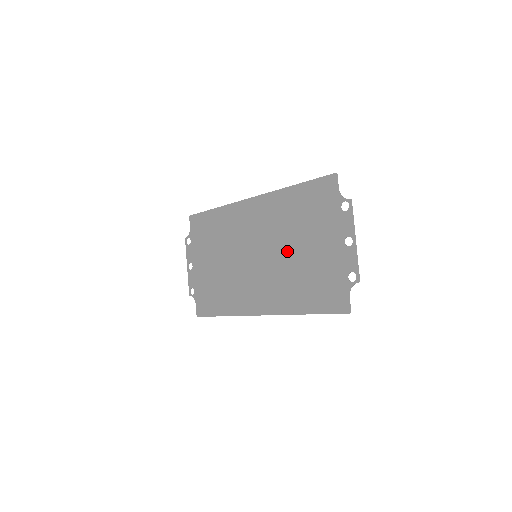
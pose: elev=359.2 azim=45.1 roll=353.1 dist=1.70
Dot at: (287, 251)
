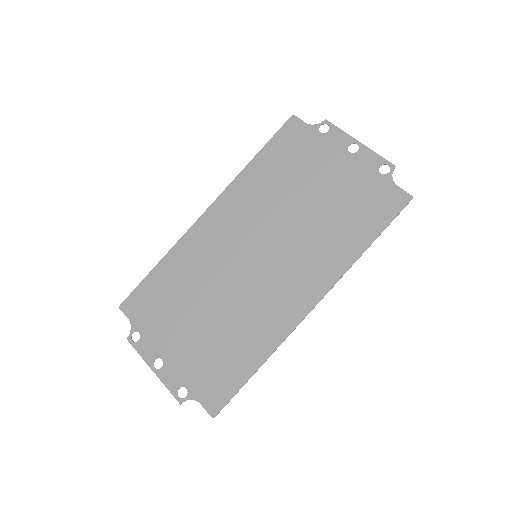
Dot at: (293, 214)
